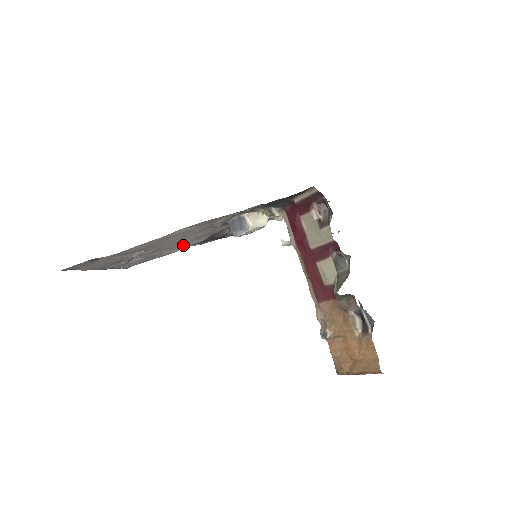
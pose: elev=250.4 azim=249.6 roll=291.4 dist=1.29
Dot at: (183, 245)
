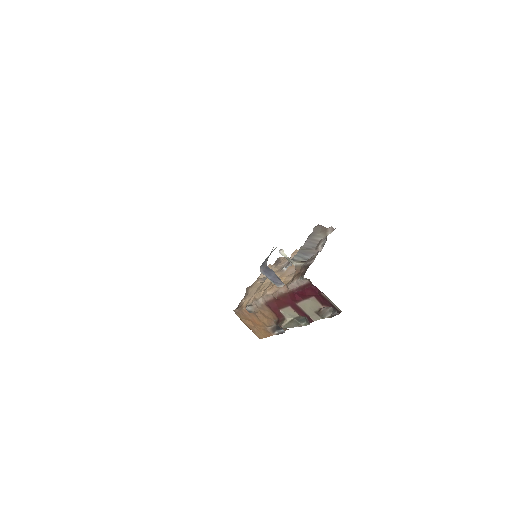
Dot at: occluded
